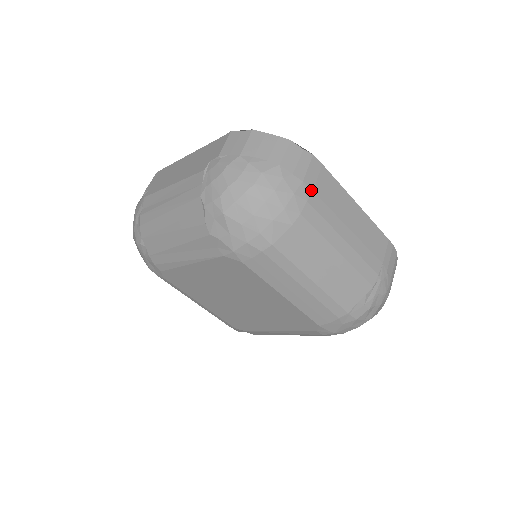
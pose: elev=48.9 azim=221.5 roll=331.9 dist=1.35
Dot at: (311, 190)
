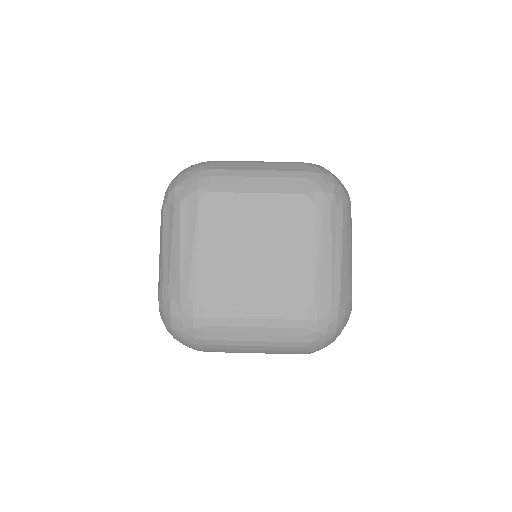
Dot at: occluded
